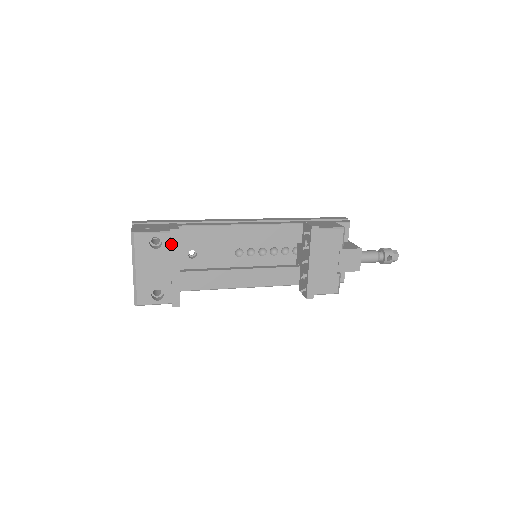
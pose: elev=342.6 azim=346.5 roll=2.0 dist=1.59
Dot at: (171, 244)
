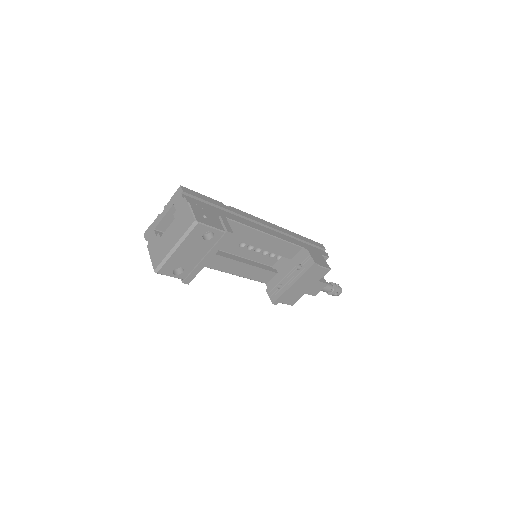
Dot at: (219, 241)
